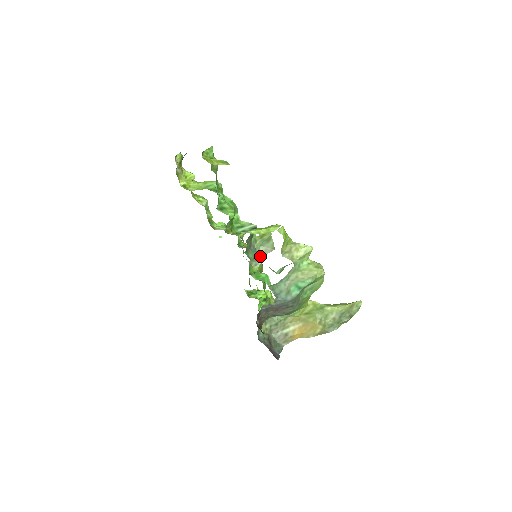
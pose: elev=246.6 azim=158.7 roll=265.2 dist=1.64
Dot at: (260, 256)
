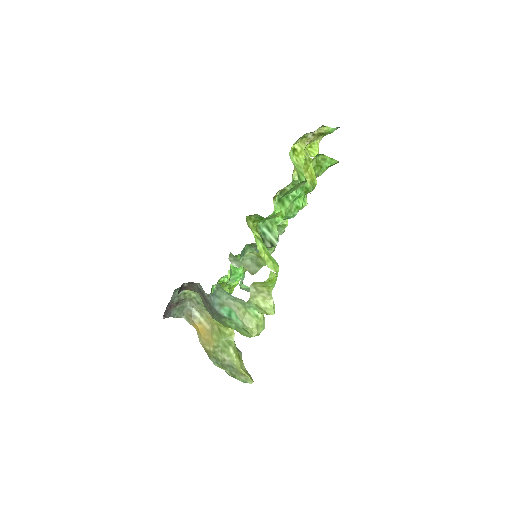
Dot at: (241, 262)
